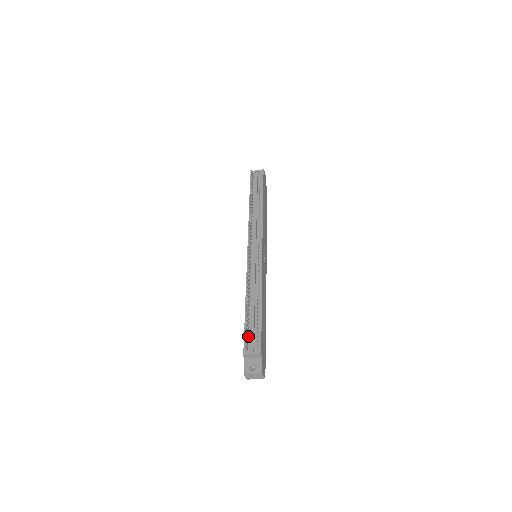
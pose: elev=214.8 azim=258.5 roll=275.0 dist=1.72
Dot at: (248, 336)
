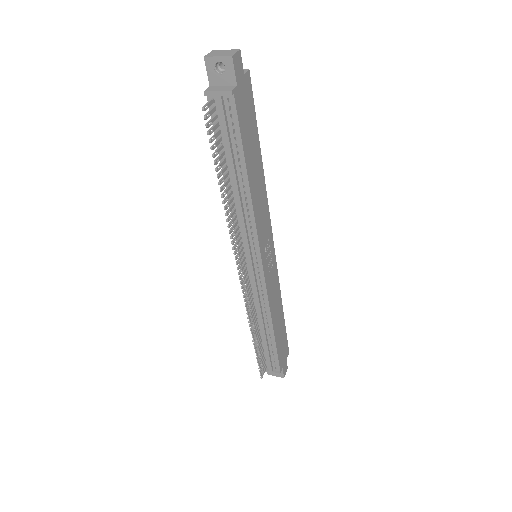
Dot at: (264, 357)
